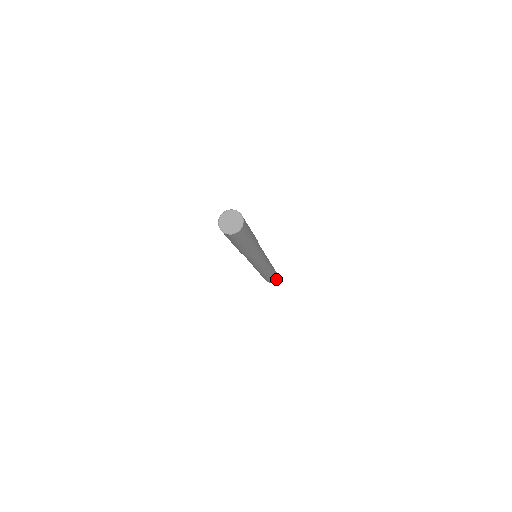
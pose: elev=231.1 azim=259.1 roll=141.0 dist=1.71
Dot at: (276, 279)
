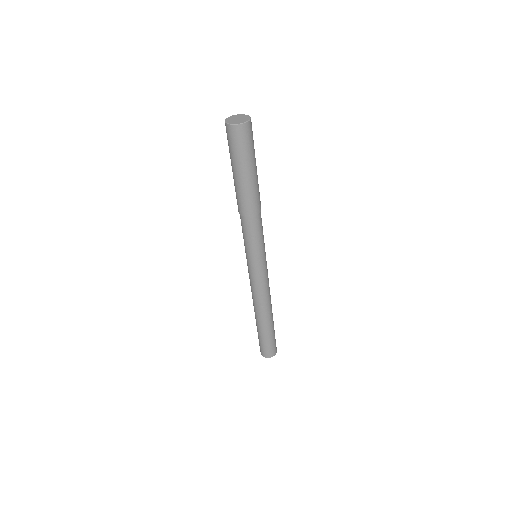
Dot at: (275, 354)
